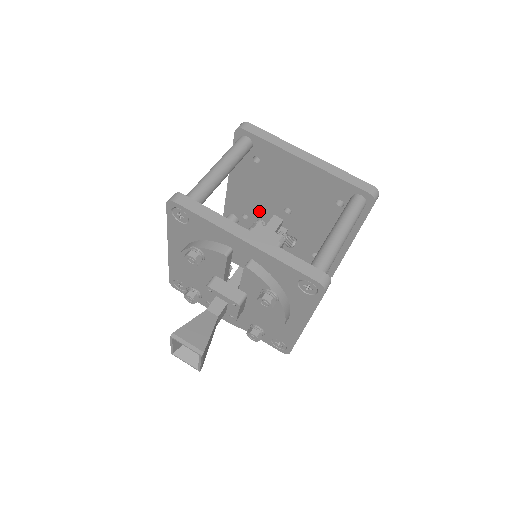
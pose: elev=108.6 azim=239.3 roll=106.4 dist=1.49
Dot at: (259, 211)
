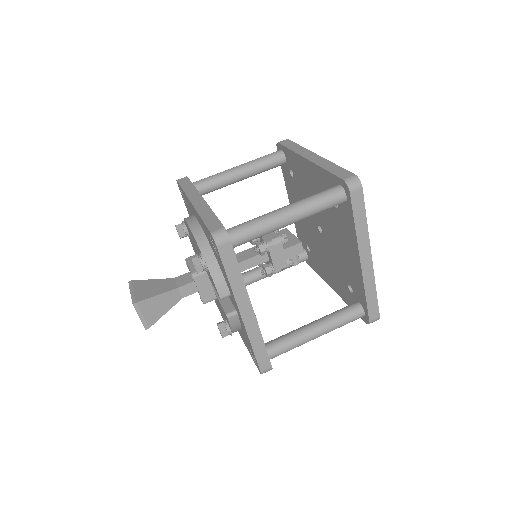
Dot at: (304, 193)
